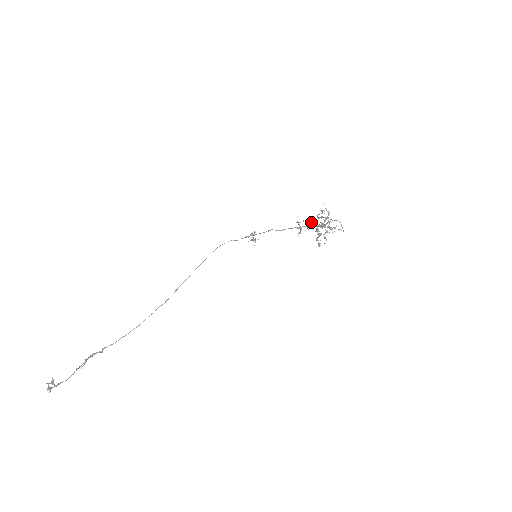
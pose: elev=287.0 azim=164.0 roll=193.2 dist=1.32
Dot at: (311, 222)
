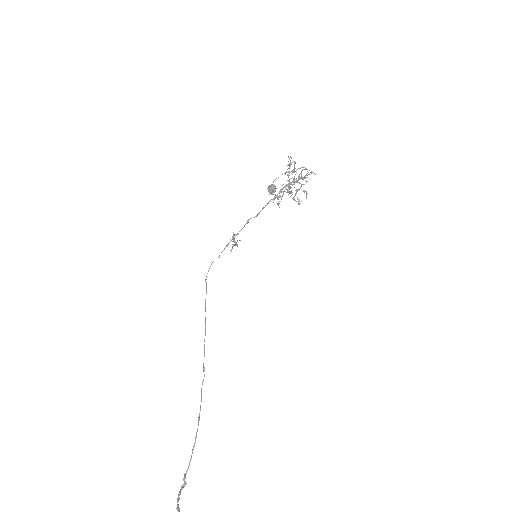
Dot at: (269, 190)
